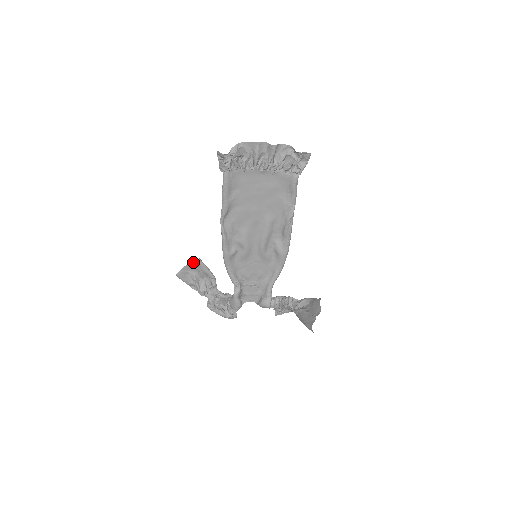
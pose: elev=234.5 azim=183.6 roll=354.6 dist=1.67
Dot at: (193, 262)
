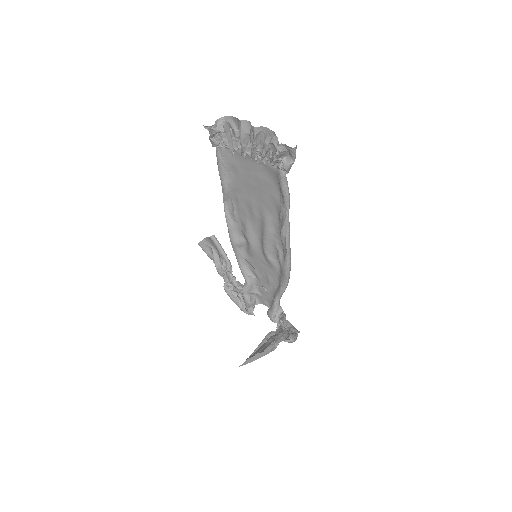
Dot at: (209, 237)
